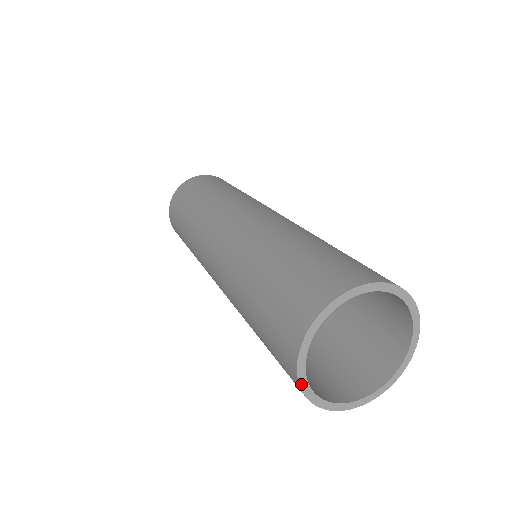
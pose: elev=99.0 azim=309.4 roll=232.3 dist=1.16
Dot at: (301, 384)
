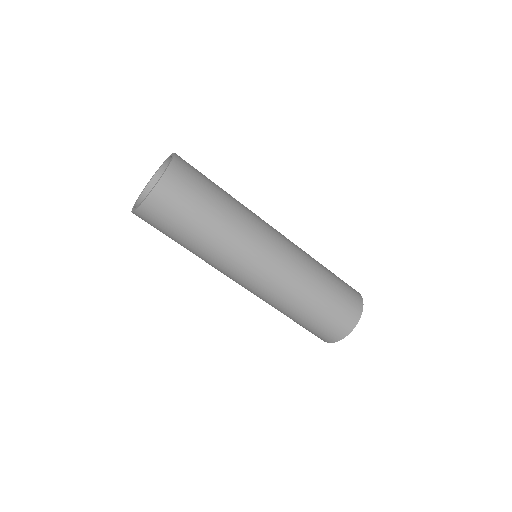
Dot at: occluded
